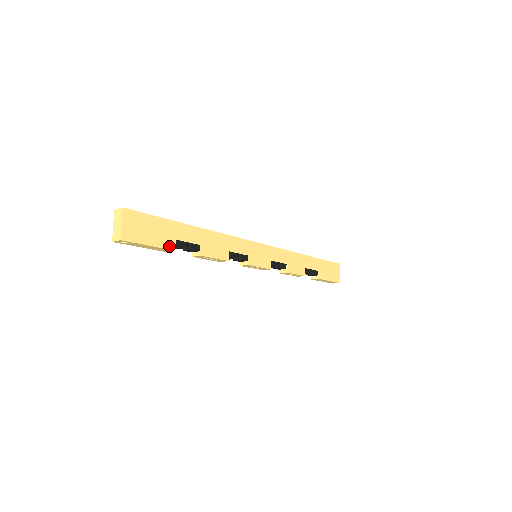
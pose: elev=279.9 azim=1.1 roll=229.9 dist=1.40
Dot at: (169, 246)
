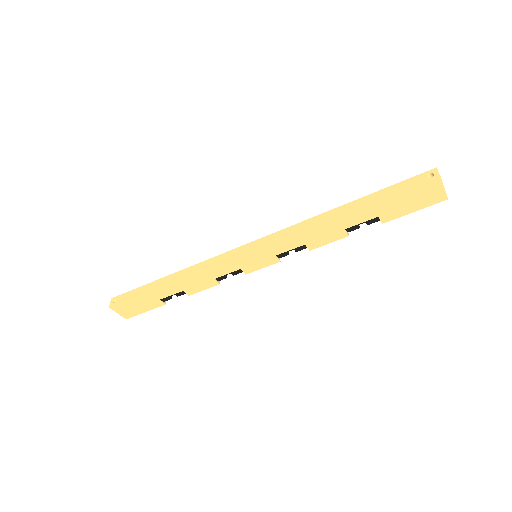
Dot at: (159, 305)
